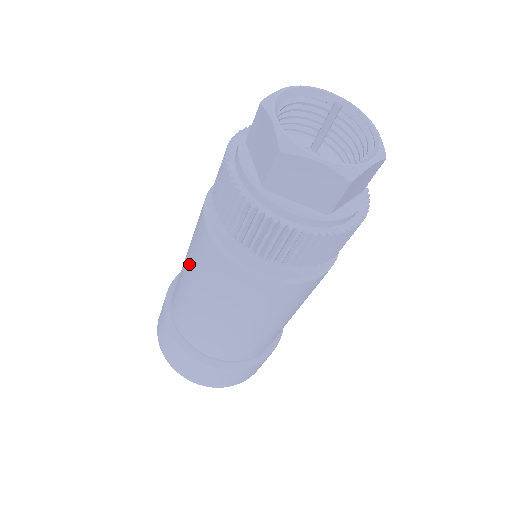
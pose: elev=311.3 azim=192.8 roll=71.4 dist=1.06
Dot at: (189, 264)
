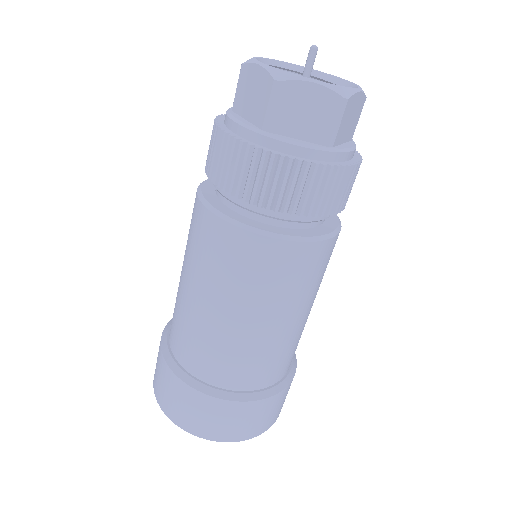
Dot at: occluded
